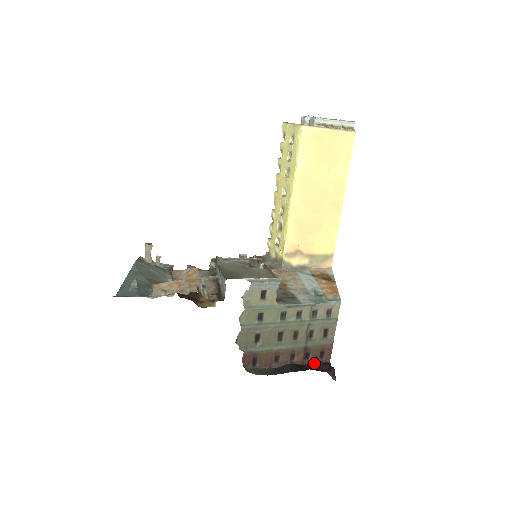
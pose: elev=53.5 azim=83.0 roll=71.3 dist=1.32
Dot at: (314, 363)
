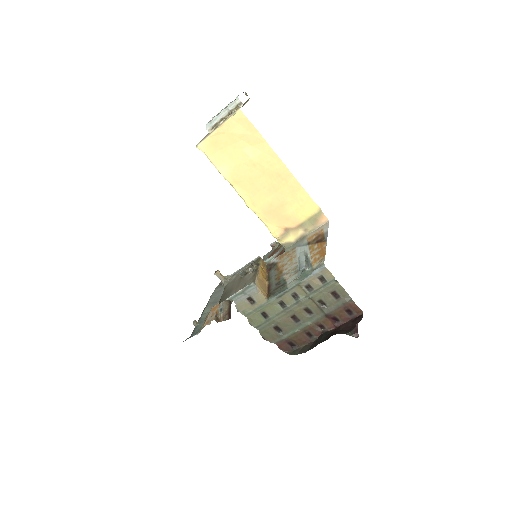
Dot at: (347, 322)
